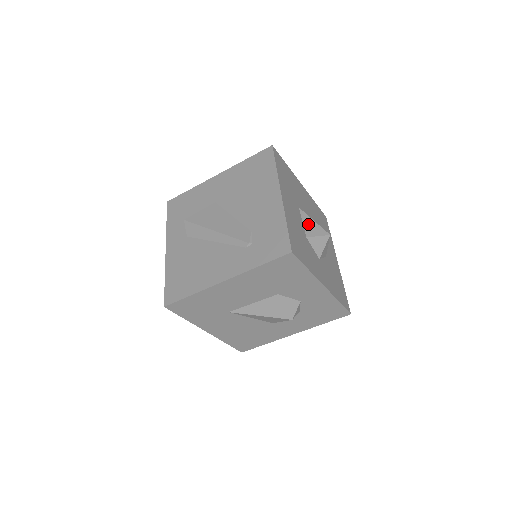
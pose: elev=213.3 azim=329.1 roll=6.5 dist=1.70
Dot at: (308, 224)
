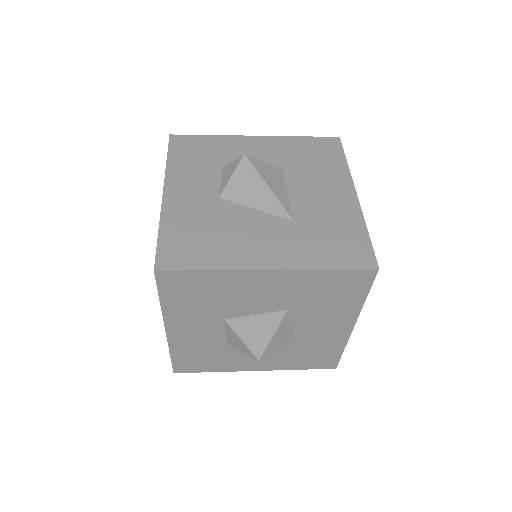
Dot at: (232, 338)
